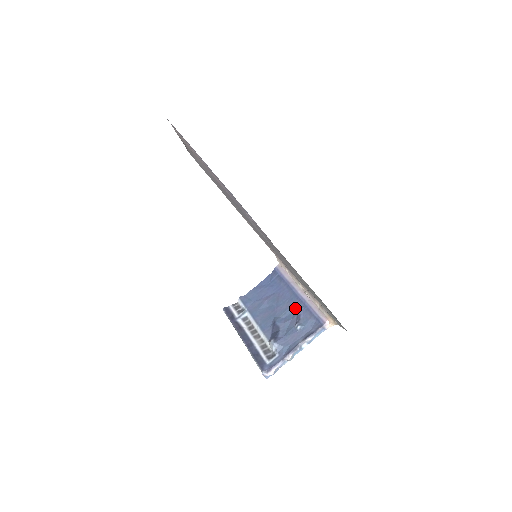
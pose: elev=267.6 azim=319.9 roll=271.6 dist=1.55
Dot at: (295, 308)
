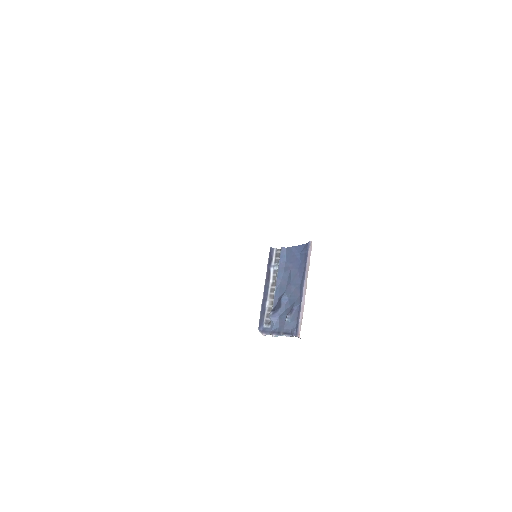
Dot at: (296, 299)
